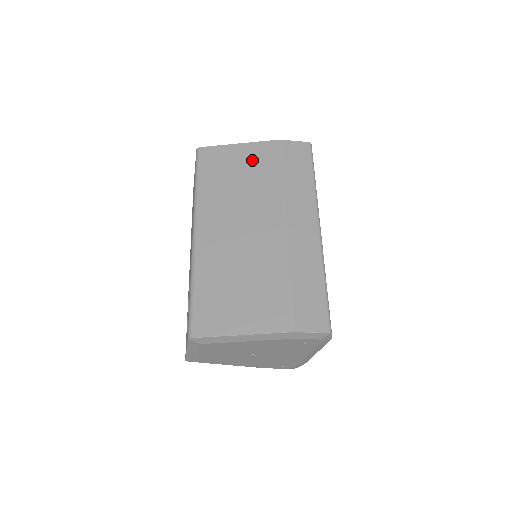
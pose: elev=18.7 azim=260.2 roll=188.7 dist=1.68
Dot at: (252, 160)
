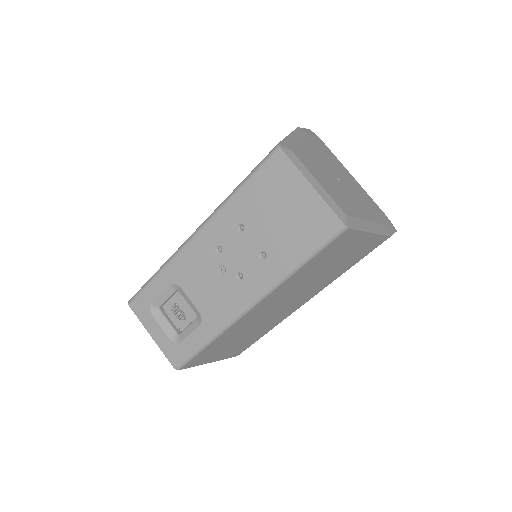
Dot at: (356, 252)
